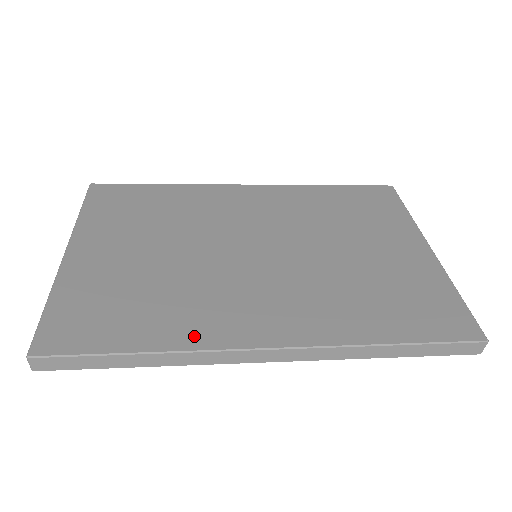
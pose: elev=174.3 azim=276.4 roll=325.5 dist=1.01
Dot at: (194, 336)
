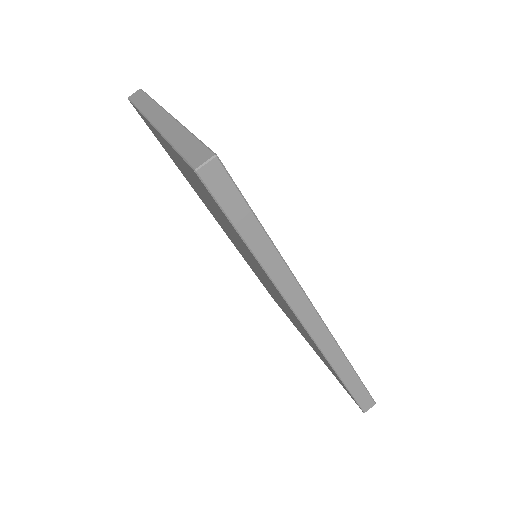
Dot at: occluded
